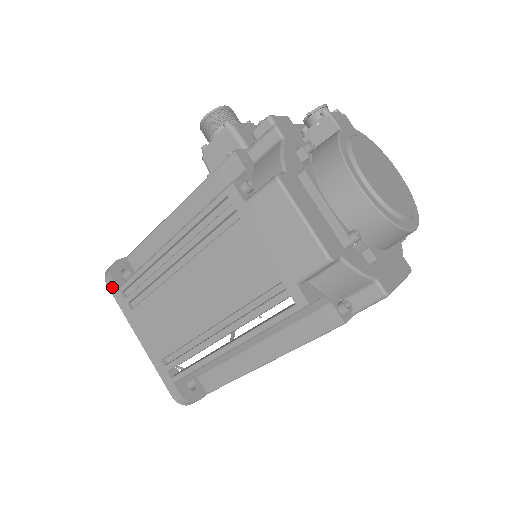
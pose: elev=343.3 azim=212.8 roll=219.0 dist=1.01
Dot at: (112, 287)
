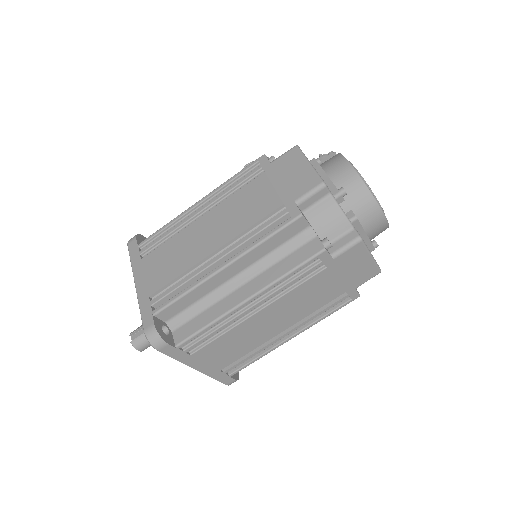
Dot at: (132, 245)
